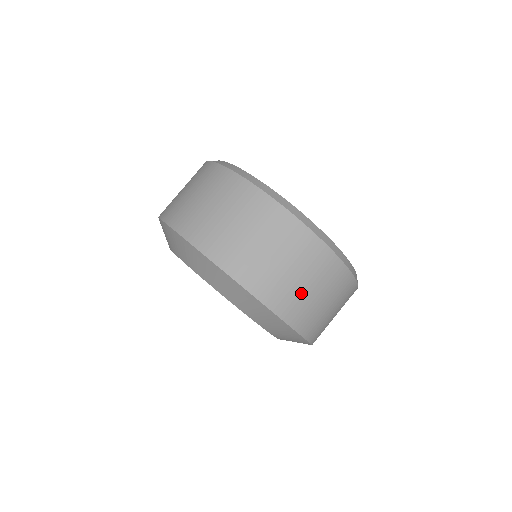
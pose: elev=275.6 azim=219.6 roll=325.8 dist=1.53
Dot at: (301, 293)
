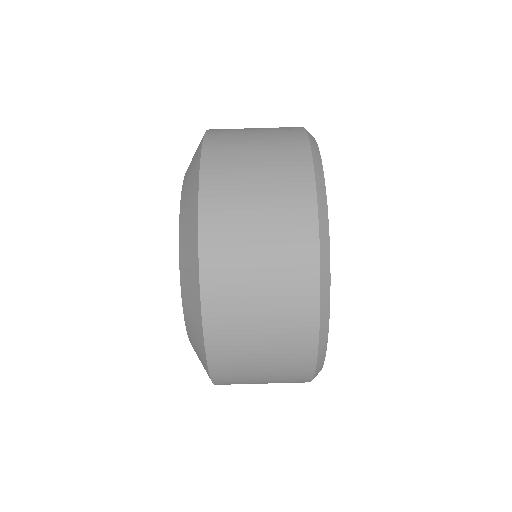
Dot at: (250, 377)
